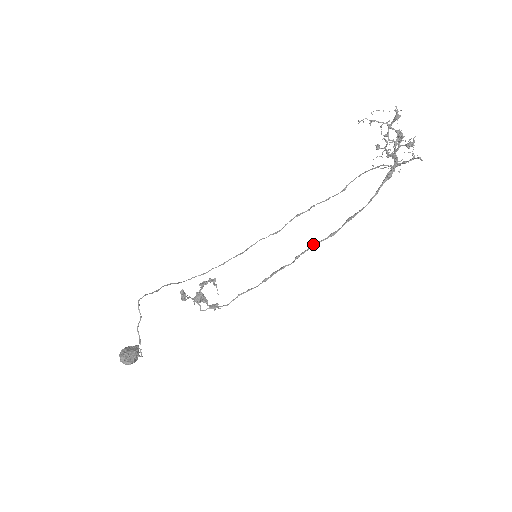
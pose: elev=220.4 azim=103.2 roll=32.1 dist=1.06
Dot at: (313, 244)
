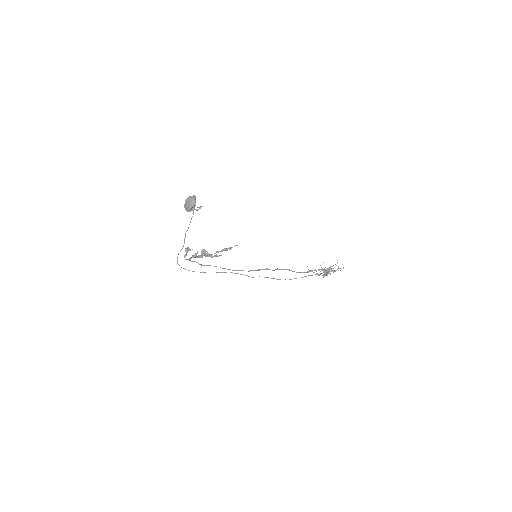
Dot at: (288, 269)
